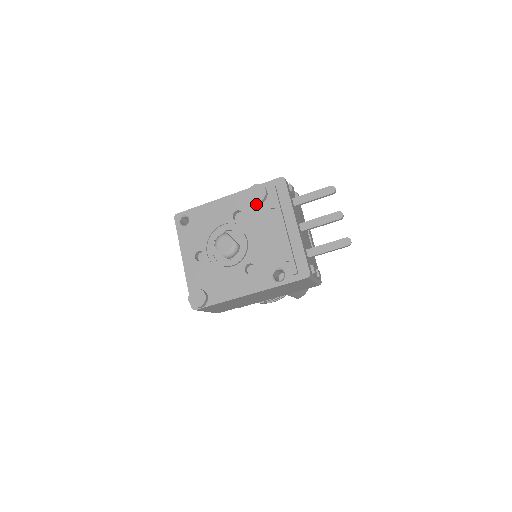
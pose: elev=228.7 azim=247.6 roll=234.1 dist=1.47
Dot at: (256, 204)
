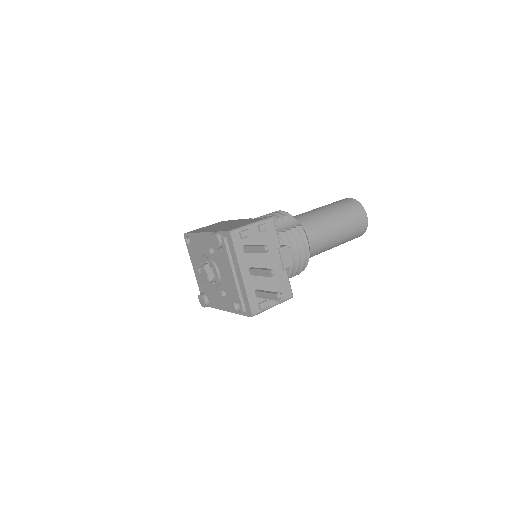
Dot at: occluded
